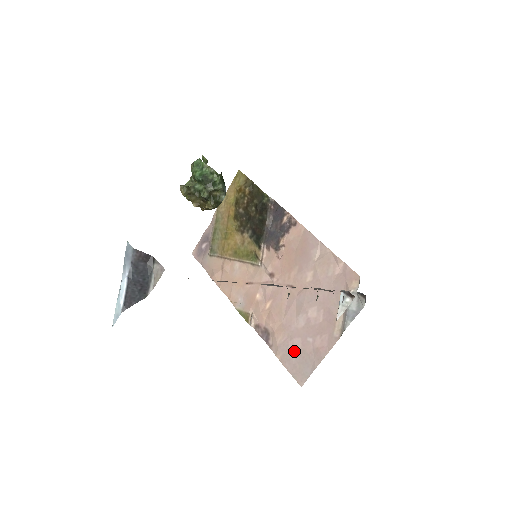
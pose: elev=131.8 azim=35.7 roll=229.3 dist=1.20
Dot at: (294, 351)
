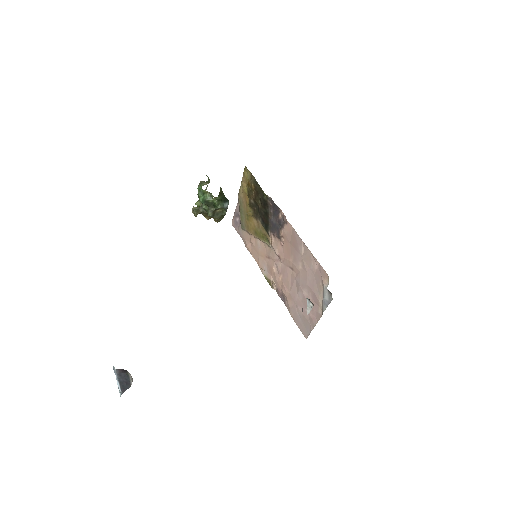
Dot at: (299, 315)
